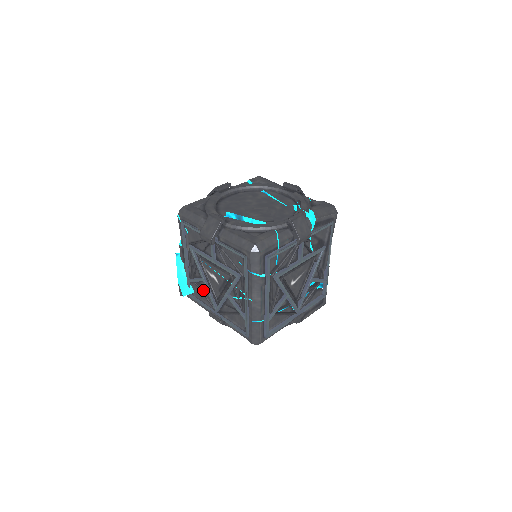
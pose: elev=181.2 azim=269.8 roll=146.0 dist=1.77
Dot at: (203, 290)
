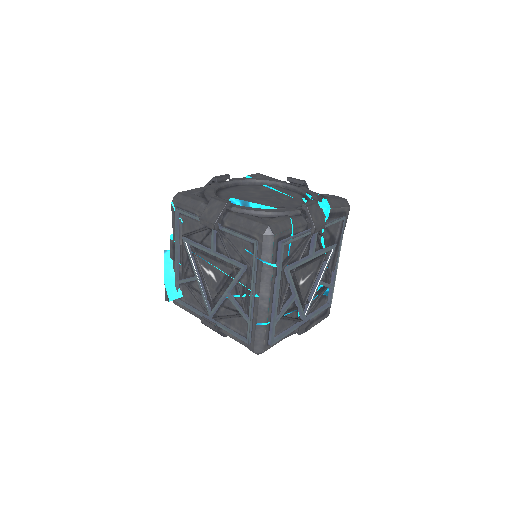
Dot at: (195, 292)
